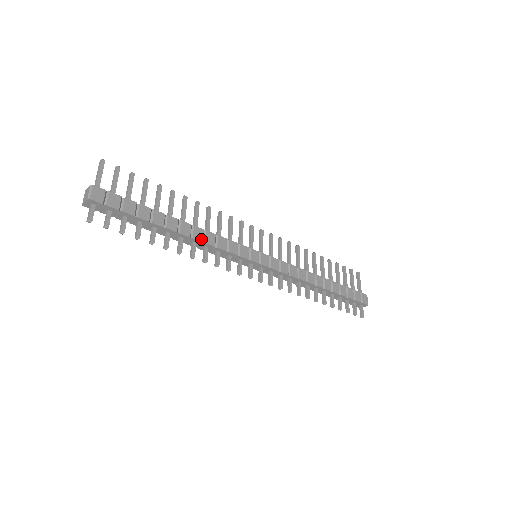
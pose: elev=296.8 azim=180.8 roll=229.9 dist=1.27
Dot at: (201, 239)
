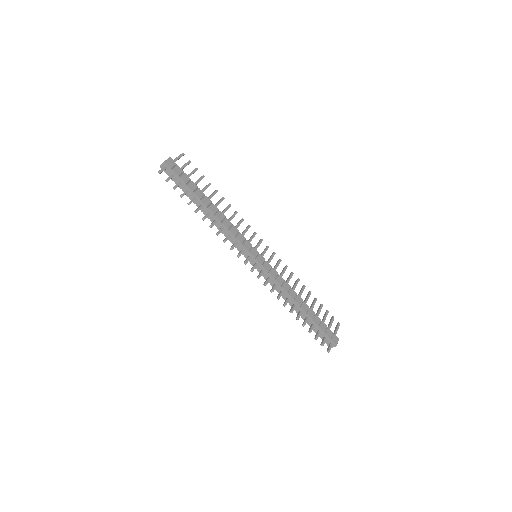
Dot at: (221, 220)
